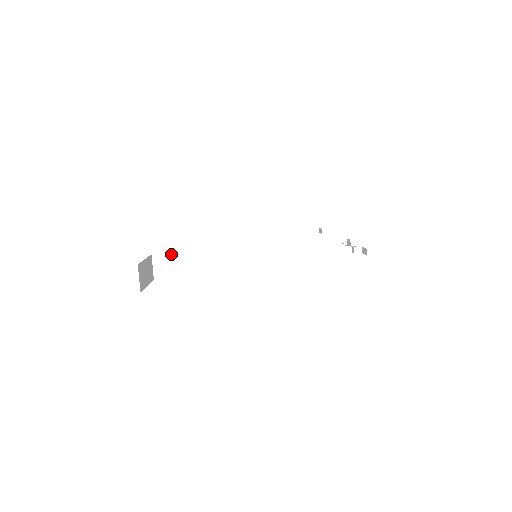
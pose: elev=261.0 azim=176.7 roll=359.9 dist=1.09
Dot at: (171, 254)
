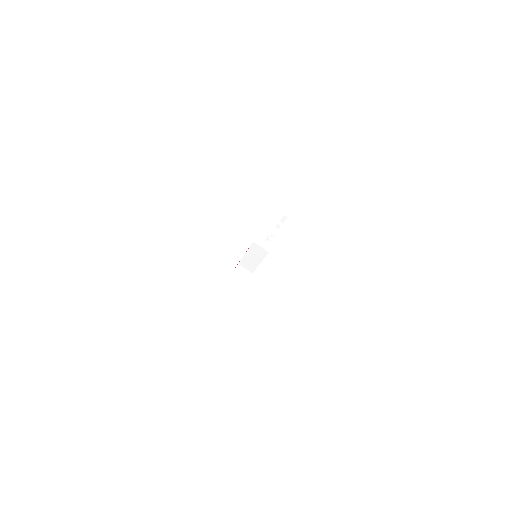
Dot at: (235, 270)
